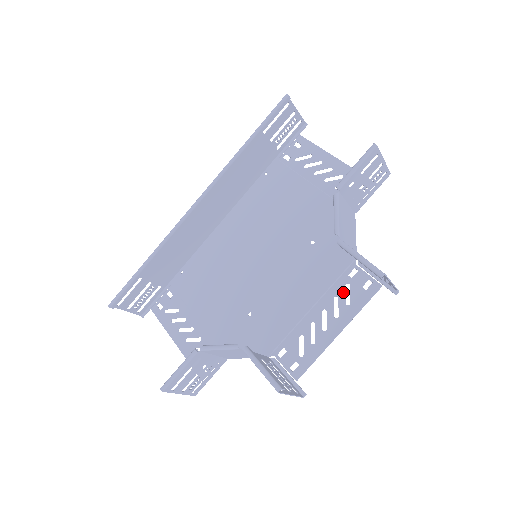
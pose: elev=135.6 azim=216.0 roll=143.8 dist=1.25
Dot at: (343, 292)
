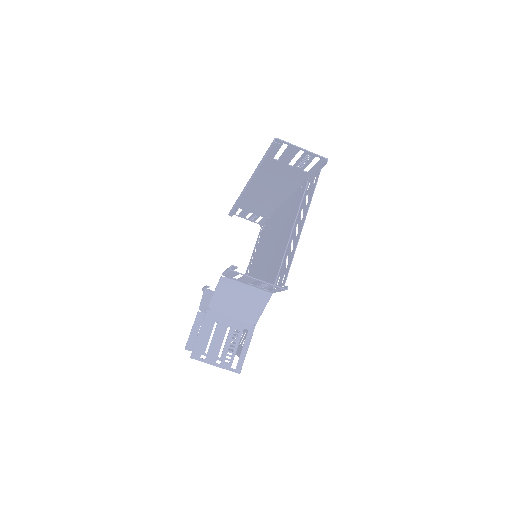
Dot at: occluded
